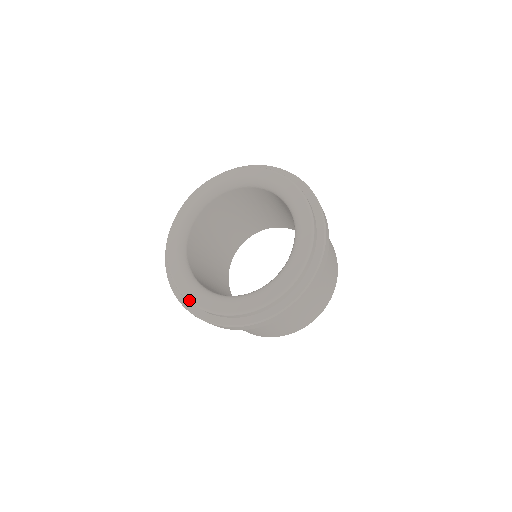
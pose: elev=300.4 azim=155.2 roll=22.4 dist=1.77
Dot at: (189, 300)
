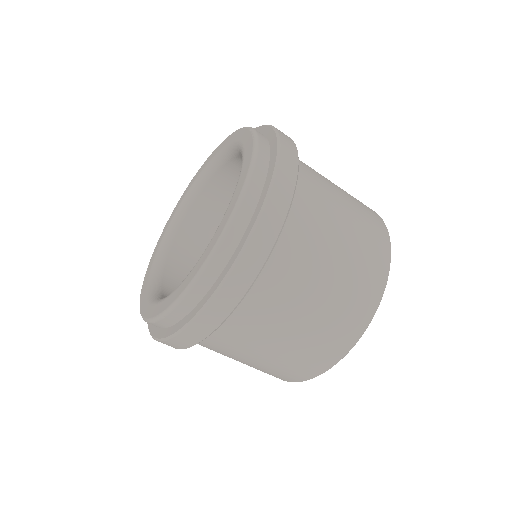
Dot at: (150, 261)
